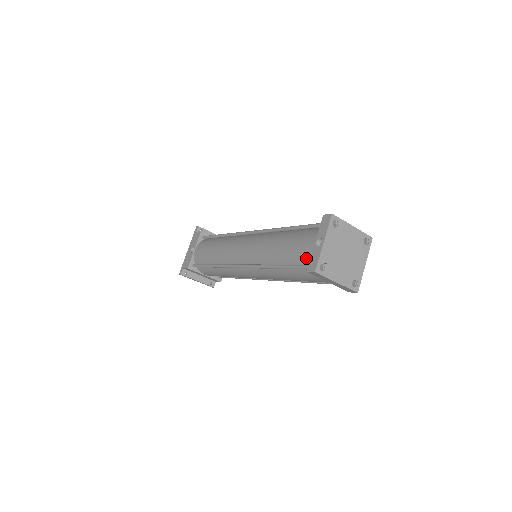
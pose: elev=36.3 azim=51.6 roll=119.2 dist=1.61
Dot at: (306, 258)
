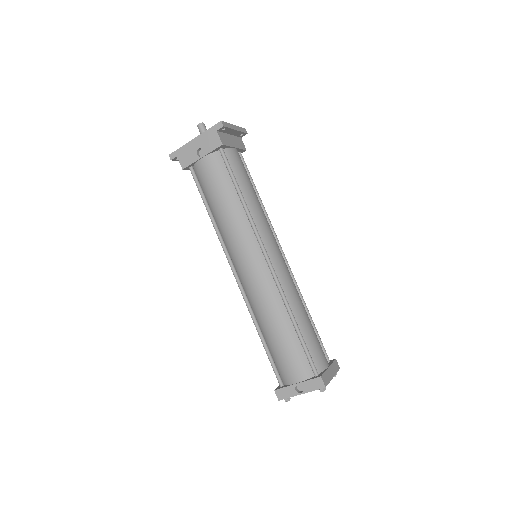
Dot at: (283, 375)
